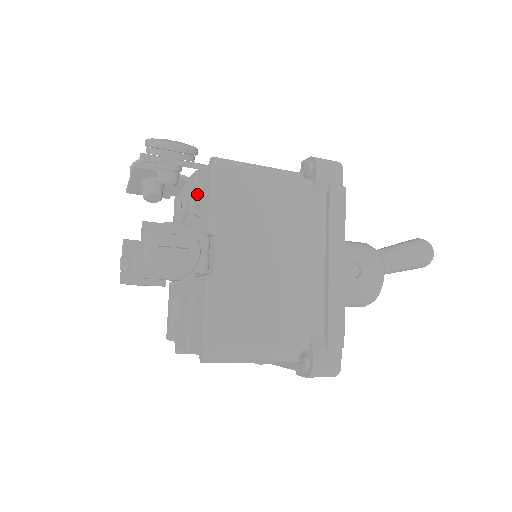
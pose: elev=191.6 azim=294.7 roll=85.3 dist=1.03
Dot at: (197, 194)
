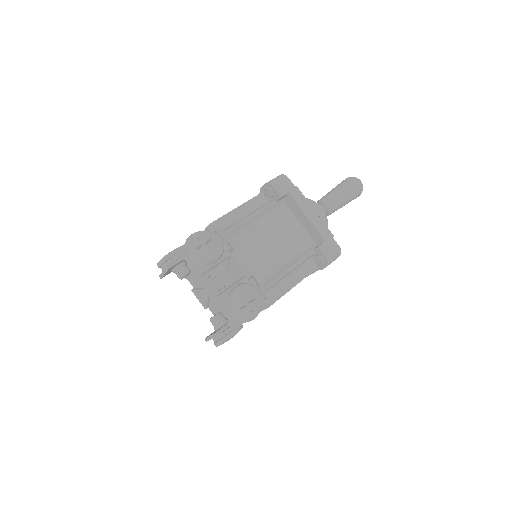
Dot at: occluded
